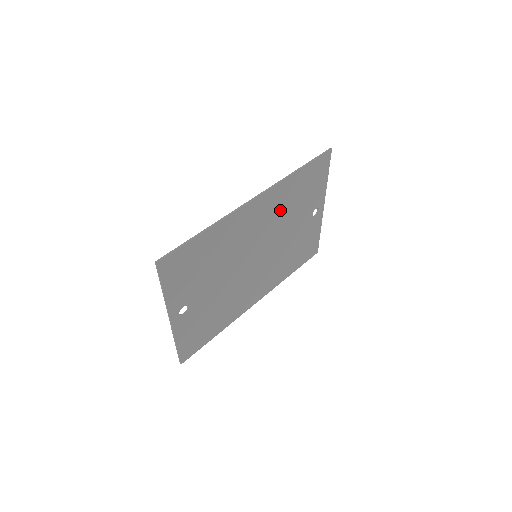
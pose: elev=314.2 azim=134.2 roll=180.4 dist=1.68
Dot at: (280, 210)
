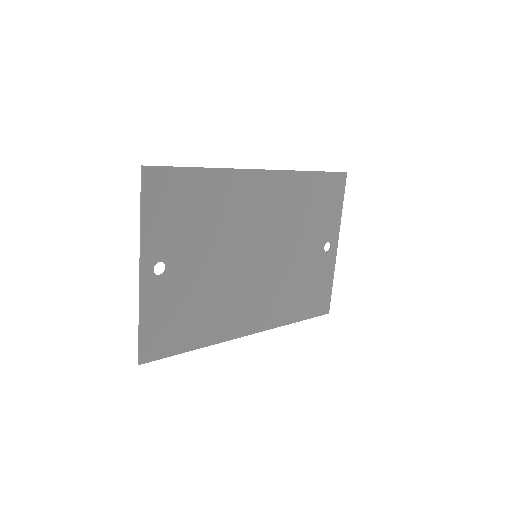
Dot at: (288, 210)
